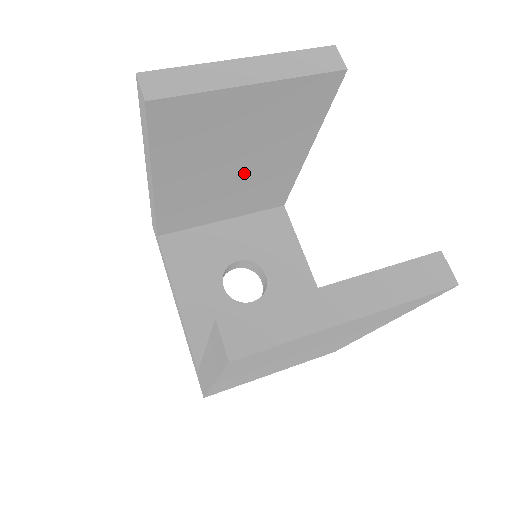
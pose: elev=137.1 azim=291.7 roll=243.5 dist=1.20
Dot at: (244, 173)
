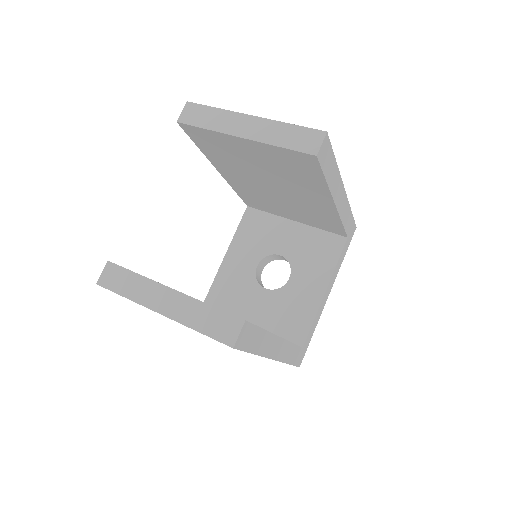
Dot at: (285, 194)
